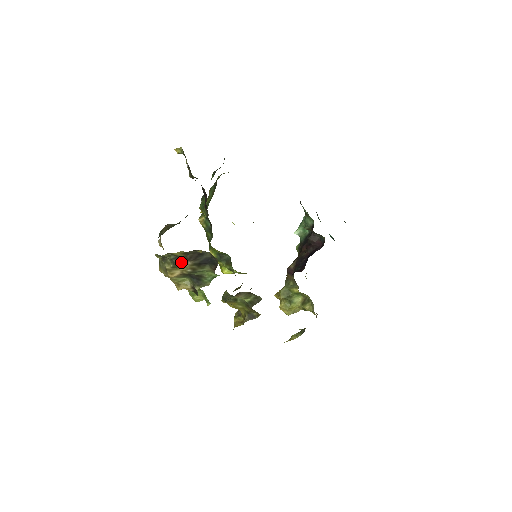
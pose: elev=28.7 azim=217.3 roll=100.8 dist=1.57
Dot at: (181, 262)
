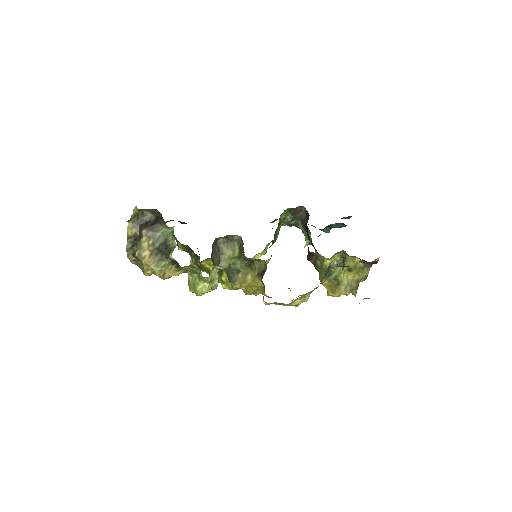
Dot at: (139, 238)
